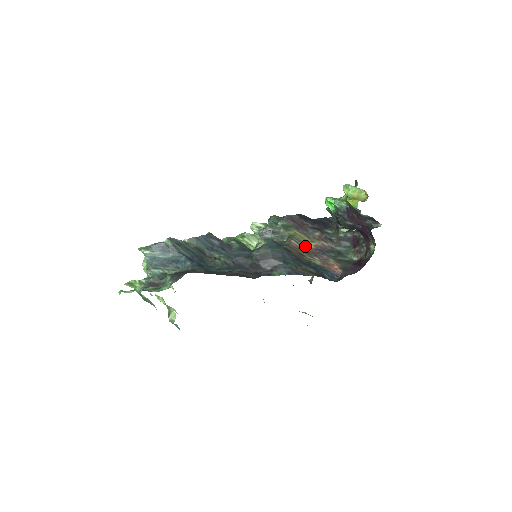
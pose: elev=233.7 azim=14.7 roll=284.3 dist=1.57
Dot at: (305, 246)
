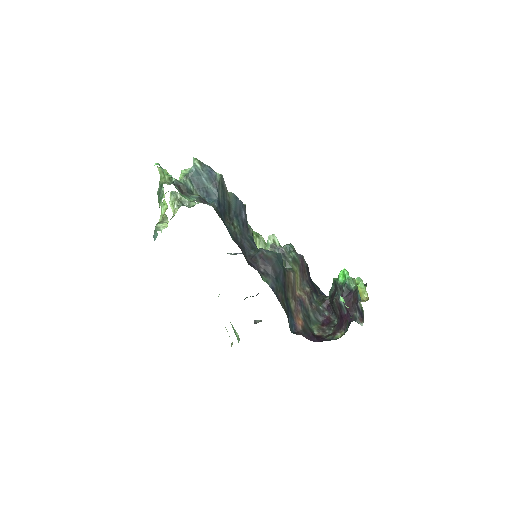
Dot at: (294, 286)
